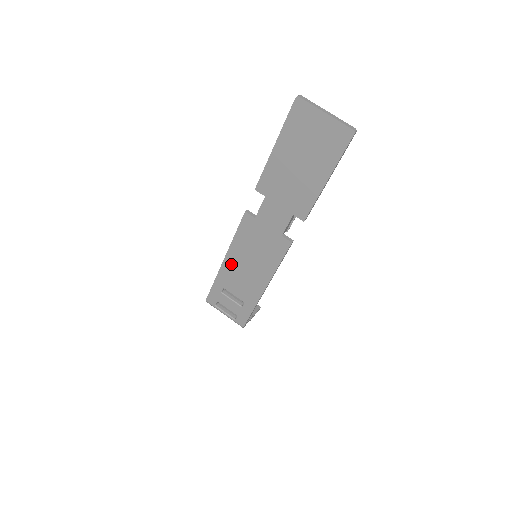
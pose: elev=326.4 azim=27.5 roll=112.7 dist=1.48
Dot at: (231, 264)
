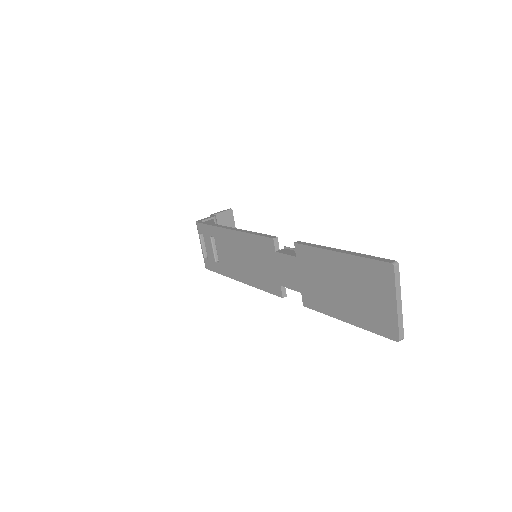
Dot at: (232, 239)
